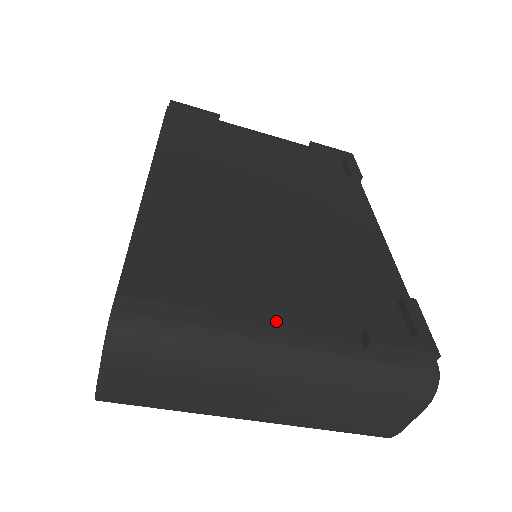
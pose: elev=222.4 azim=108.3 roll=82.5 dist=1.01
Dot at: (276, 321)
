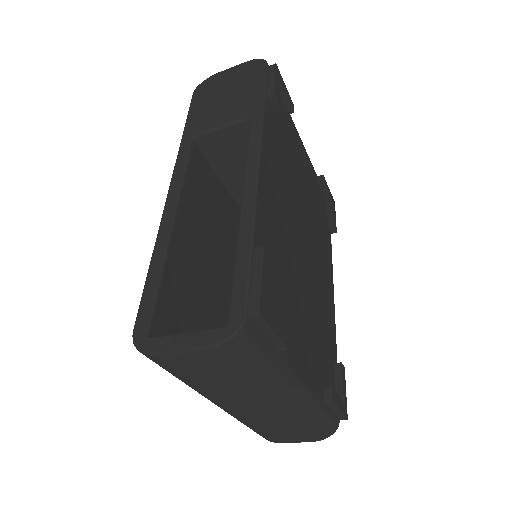
Dot at: (300, 362)
